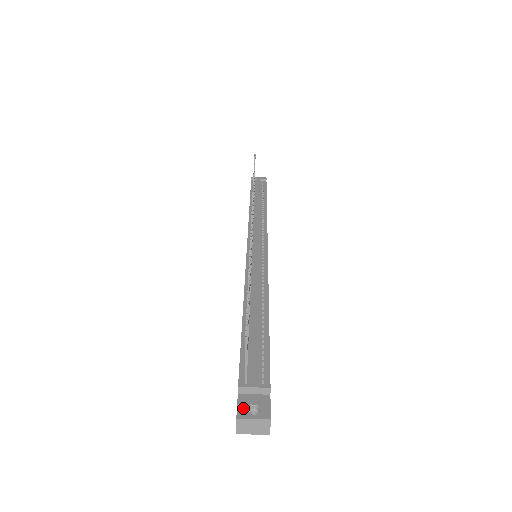
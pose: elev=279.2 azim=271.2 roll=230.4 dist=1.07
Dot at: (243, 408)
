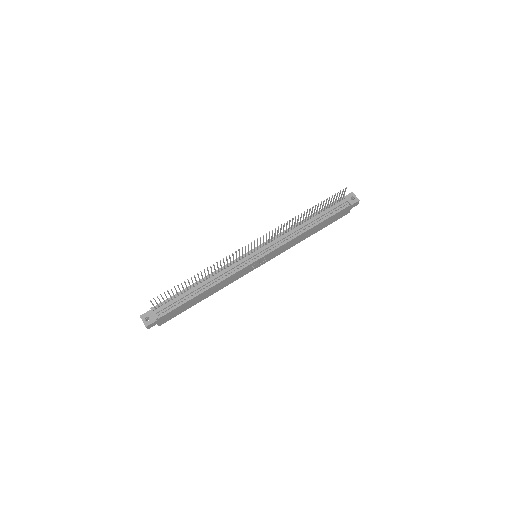
Dot at: (145, 315)
